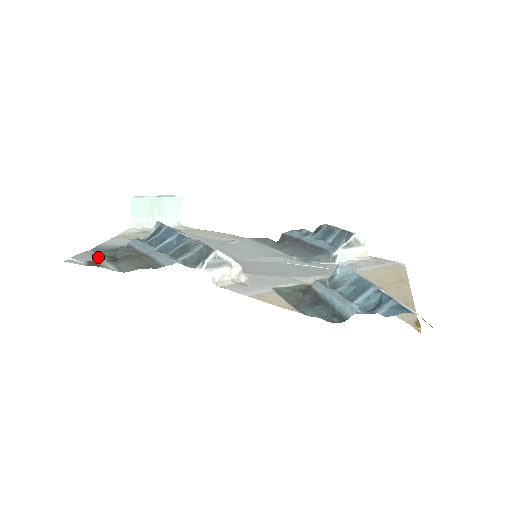
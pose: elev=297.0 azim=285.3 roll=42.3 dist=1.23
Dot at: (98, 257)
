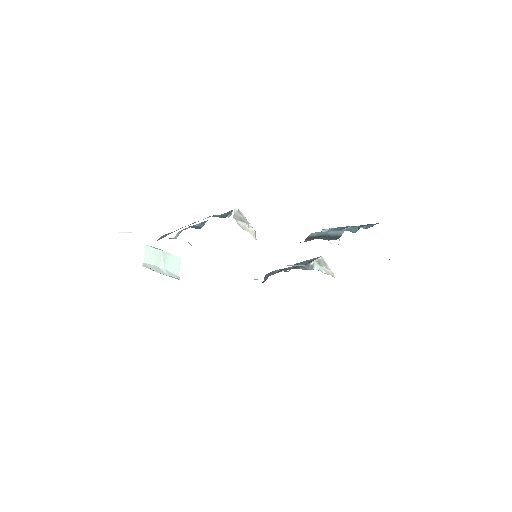
Dot at: occluded
